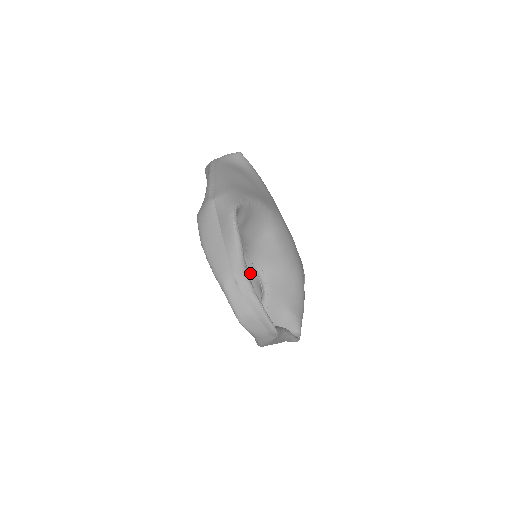
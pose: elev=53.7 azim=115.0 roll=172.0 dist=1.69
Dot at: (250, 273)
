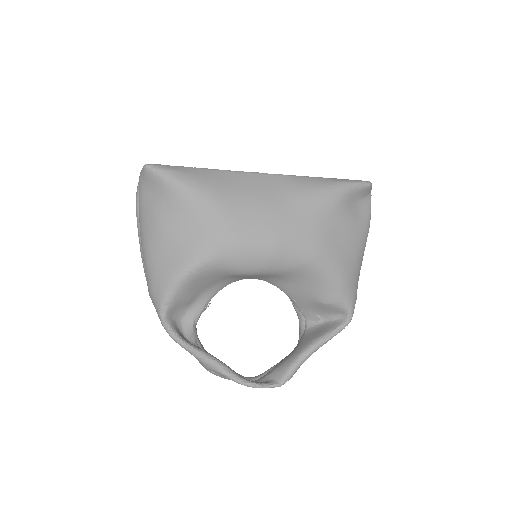
Dot at: occluded
